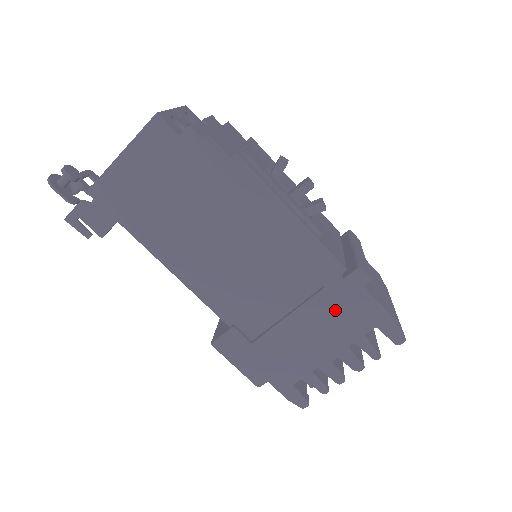
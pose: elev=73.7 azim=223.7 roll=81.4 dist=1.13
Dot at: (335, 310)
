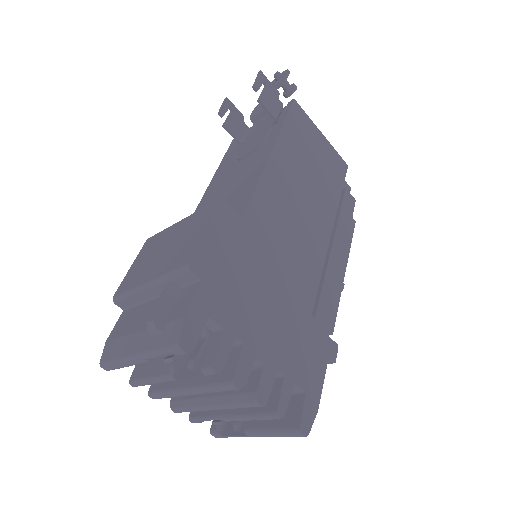
Dot at: (303, 338)
